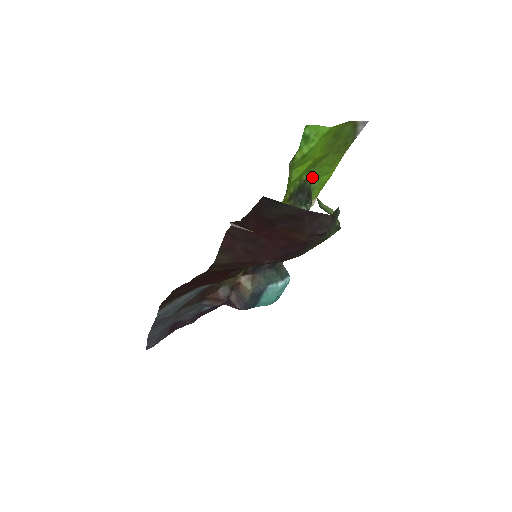
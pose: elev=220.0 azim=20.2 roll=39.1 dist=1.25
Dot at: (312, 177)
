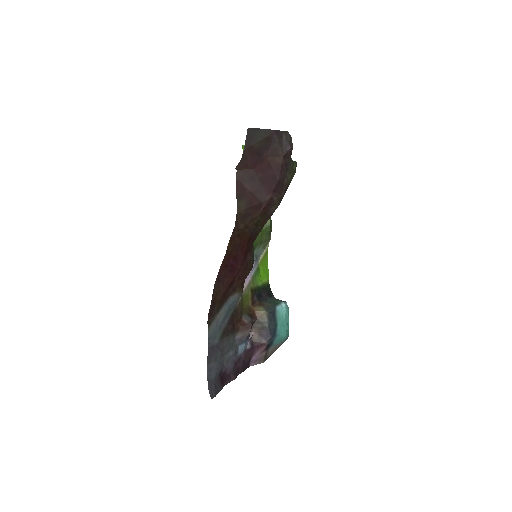
Dot at: occluded
